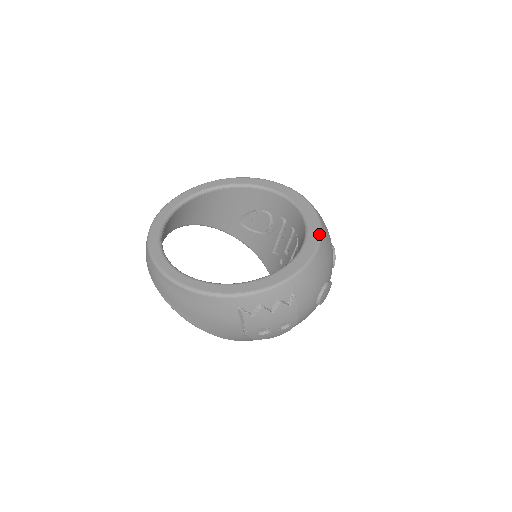
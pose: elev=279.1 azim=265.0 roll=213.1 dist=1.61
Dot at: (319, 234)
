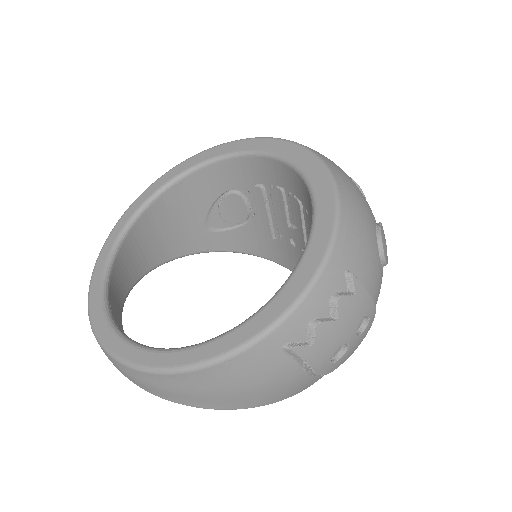
Dot at: (323, 167)
